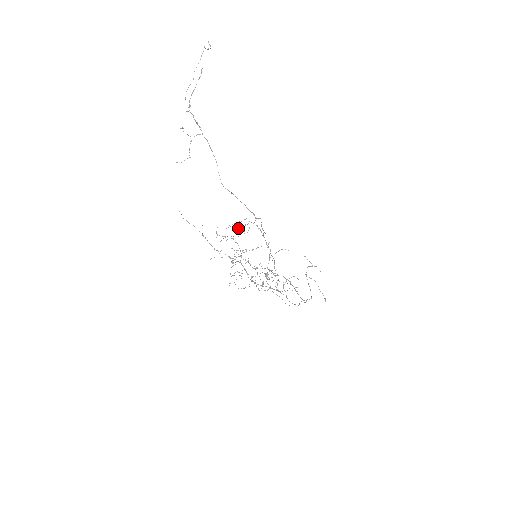
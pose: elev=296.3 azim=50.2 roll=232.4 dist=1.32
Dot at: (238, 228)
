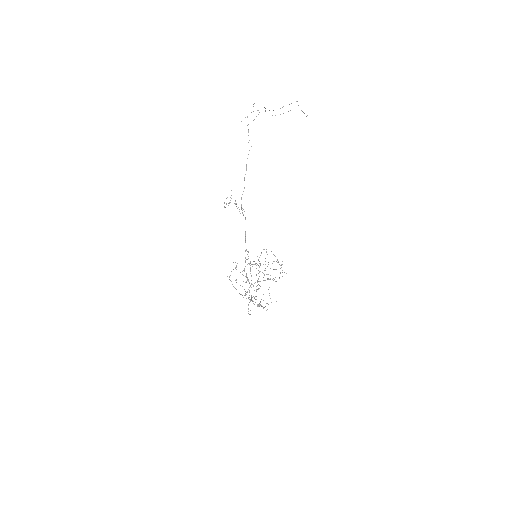
Dot at: occluded
